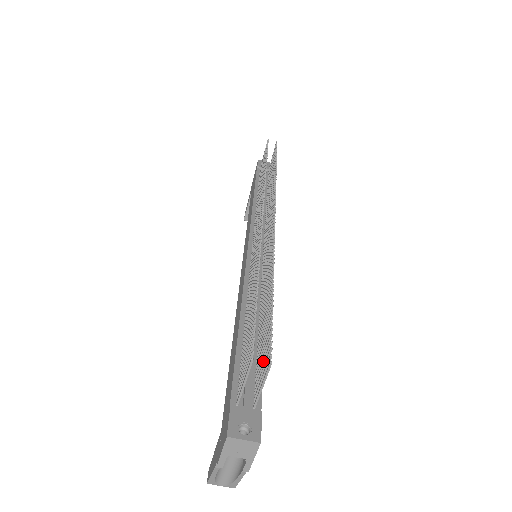
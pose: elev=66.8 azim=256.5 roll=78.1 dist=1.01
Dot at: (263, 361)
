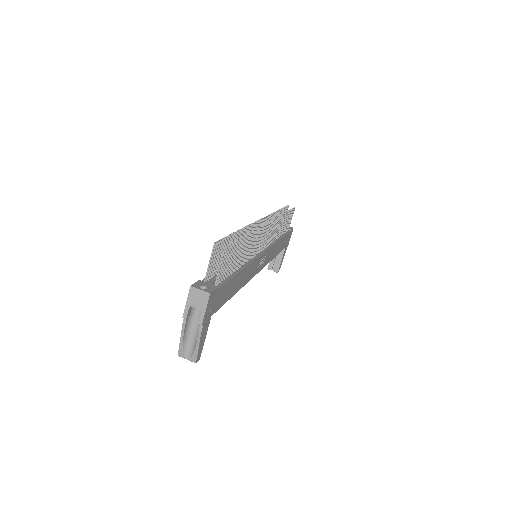
Dot at: (226, 259)
